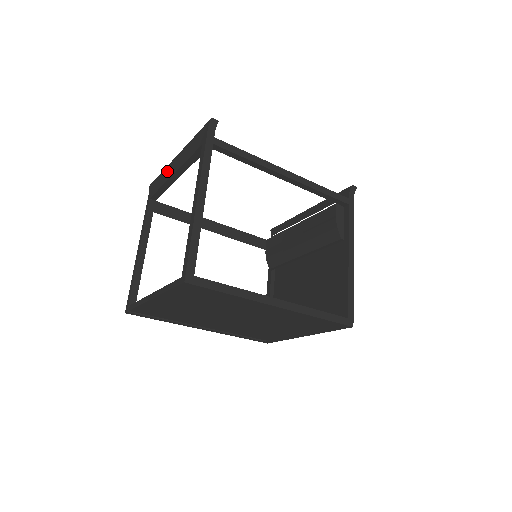
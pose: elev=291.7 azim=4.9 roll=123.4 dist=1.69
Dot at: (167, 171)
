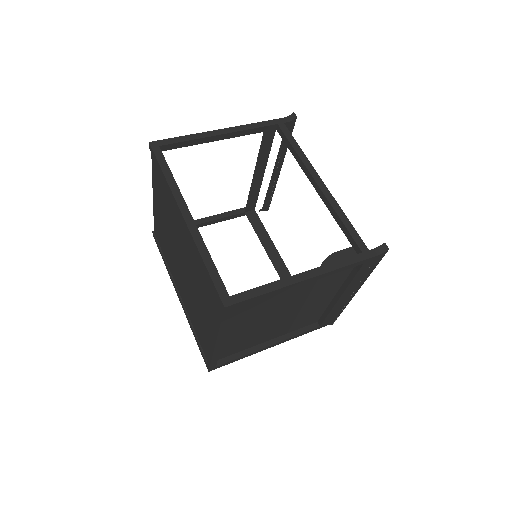
Dot at: occluded
